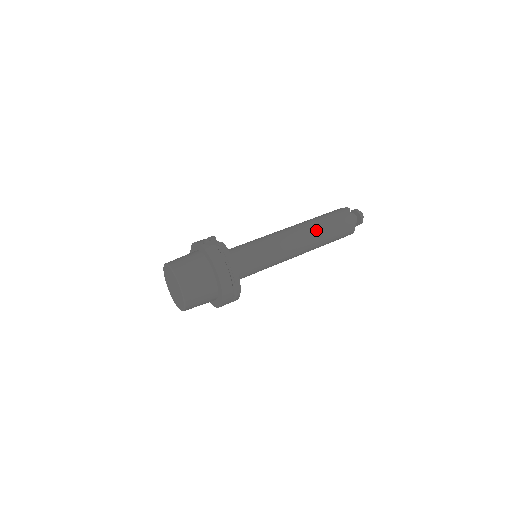
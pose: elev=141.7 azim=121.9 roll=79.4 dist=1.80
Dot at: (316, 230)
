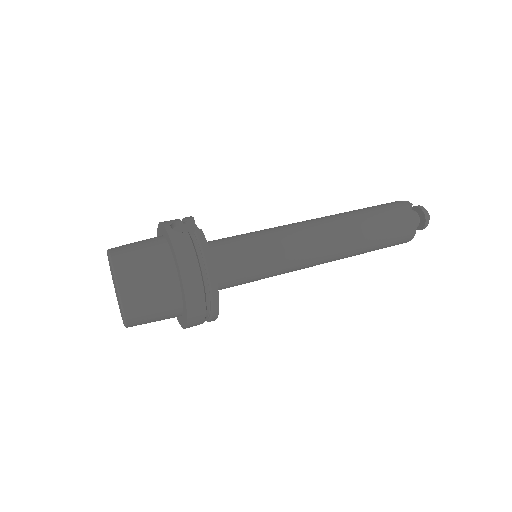
Dot at: (355, 230)
